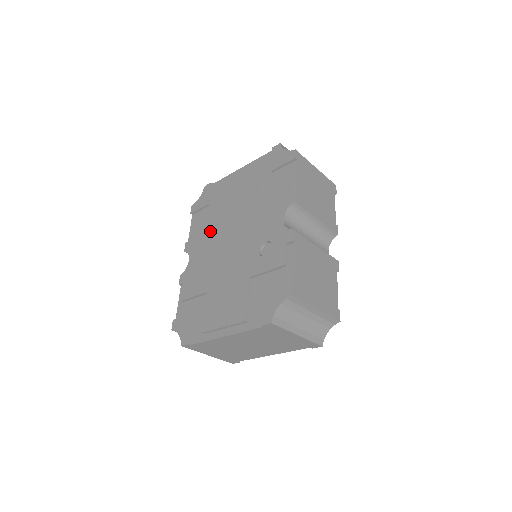
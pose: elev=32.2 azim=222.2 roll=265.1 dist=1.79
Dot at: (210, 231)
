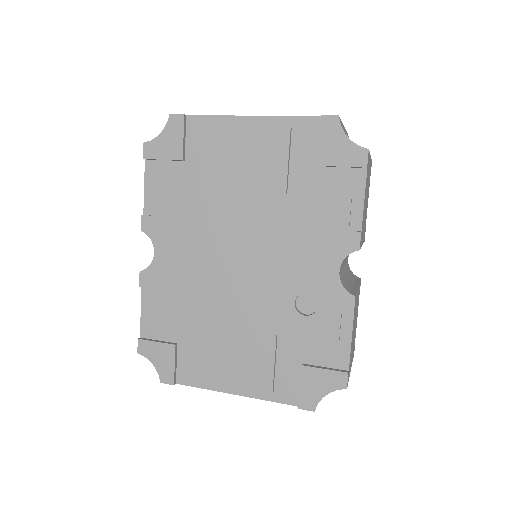
Dot at: (194, 220)
